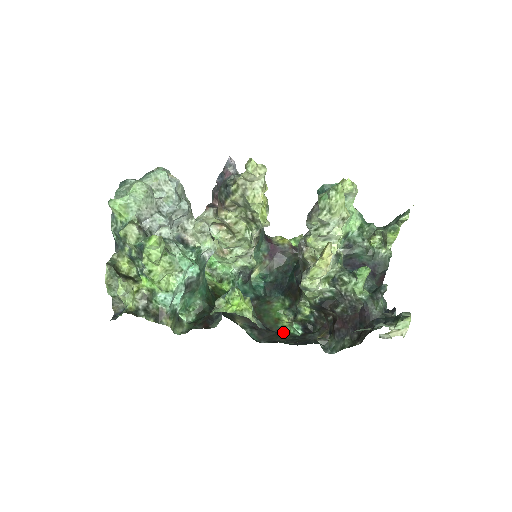
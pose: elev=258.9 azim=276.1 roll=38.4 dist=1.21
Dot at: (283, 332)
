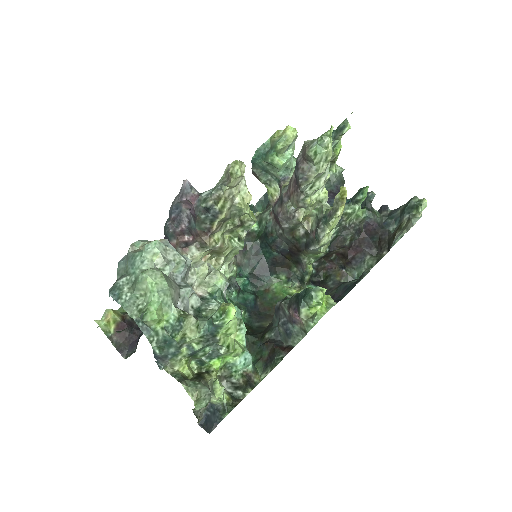
Dot at: occluded
